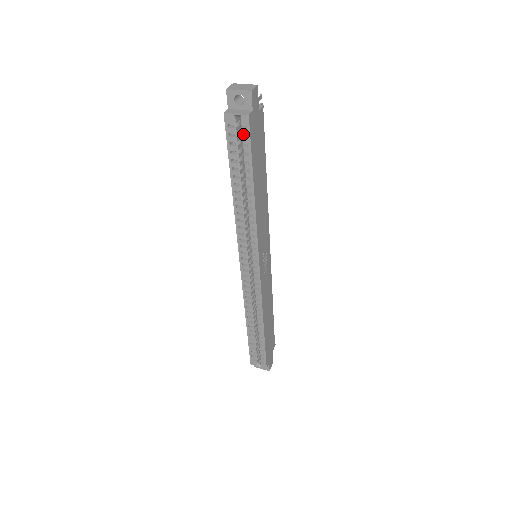
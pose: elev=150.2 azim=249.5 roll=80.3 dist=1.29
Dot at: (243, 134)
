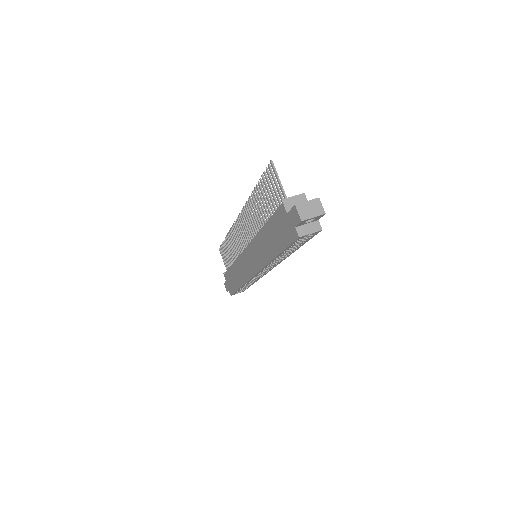
Dot at: (309, 237)
